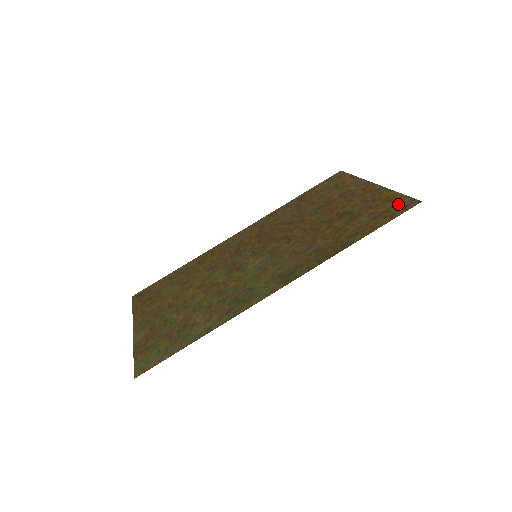
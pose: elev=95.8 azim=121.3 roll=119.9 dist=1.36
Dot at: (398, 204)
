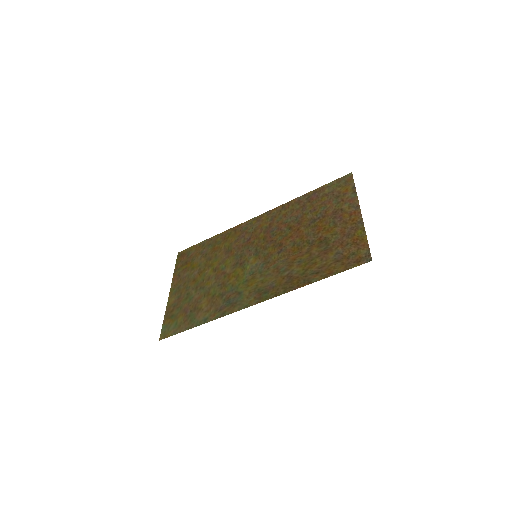
Dot at: (358, 253)
